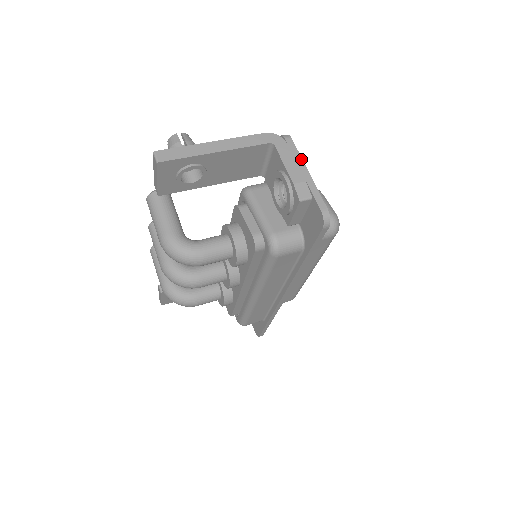
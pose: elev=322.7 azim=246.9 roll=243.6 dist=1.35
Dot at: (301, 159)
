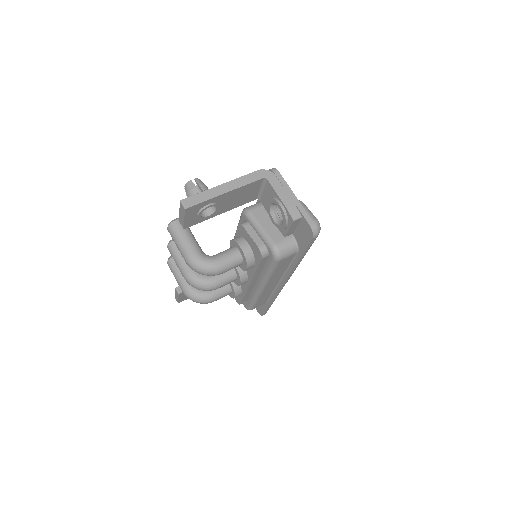
Dot at: (289, 187)
